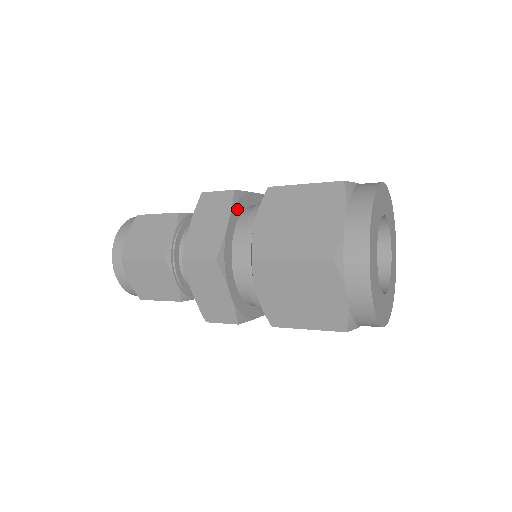
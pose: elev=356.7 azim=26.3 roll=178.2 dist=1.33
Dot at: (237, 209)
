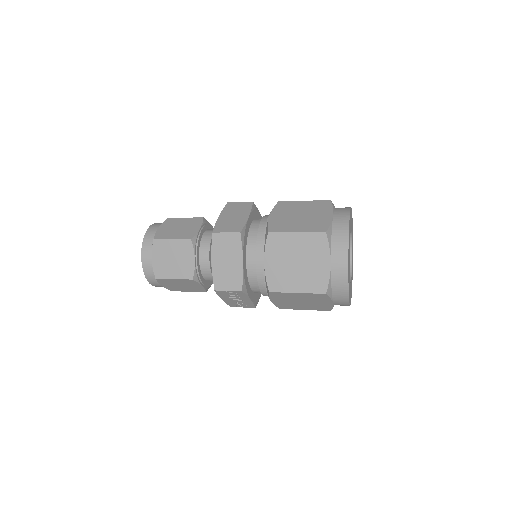
Dot at: (253, 214)
